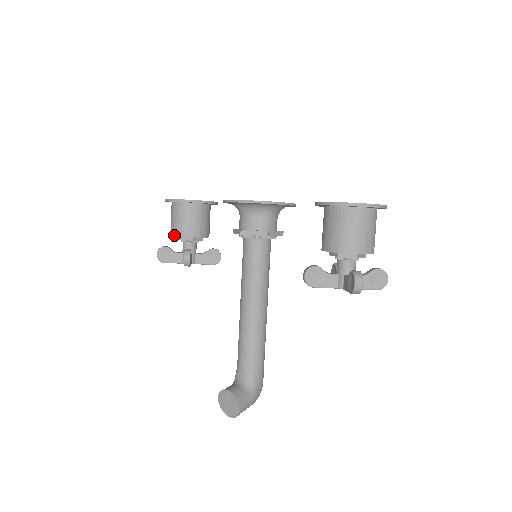
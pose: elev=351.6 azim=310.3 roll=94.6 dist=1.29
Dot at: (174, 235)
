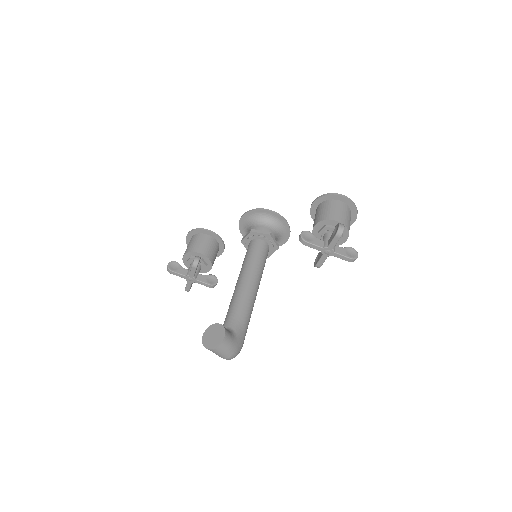
Dot at: (188, 252)
